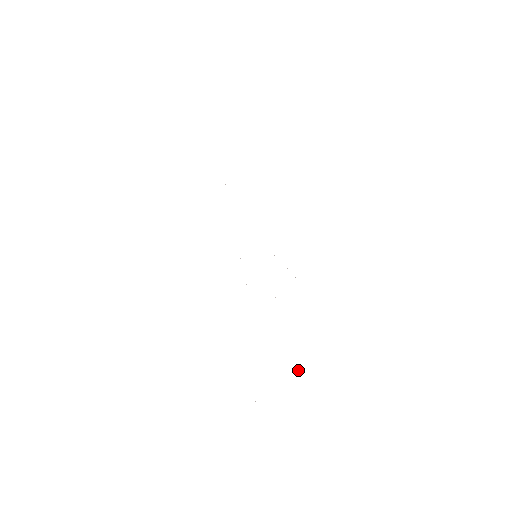
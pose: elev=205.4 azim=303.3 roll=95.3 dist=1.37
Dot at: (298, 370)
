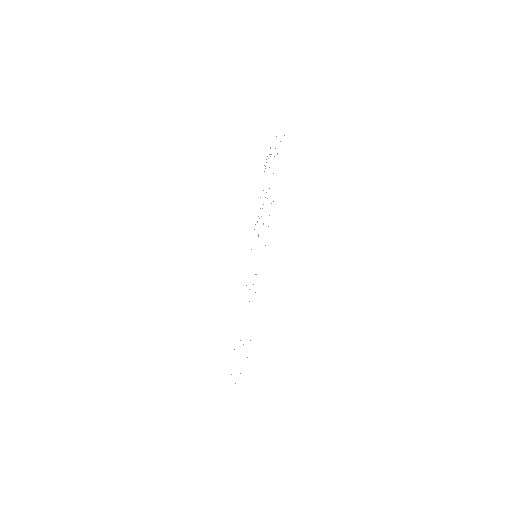
Dot at: occluded
